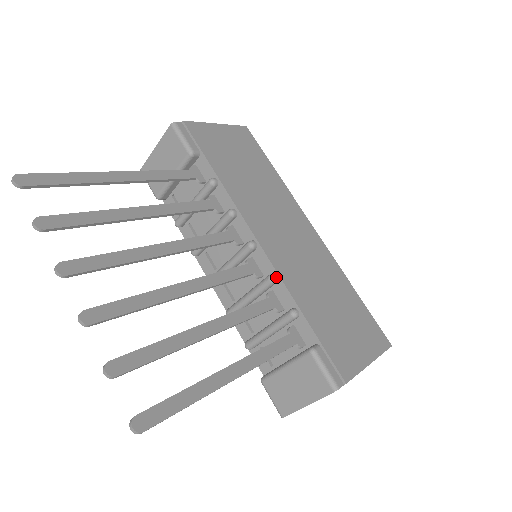
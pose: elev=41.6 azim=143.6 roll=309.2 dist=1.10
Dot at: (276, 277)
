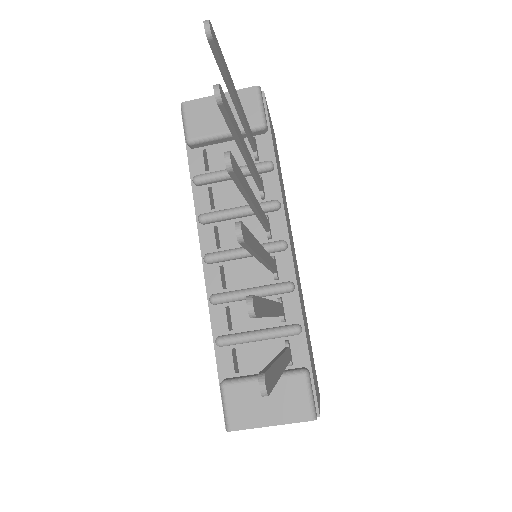
Dot at: (295, 287)
